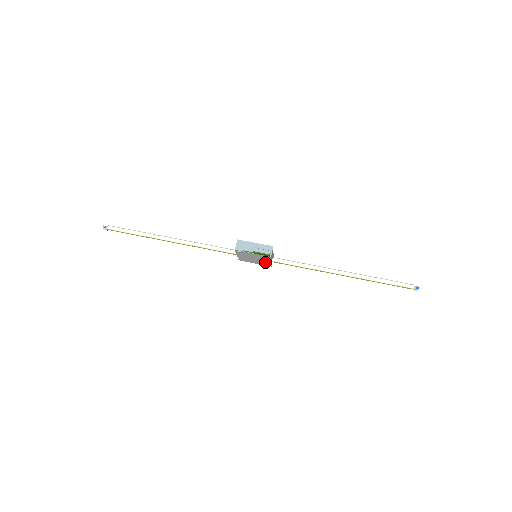
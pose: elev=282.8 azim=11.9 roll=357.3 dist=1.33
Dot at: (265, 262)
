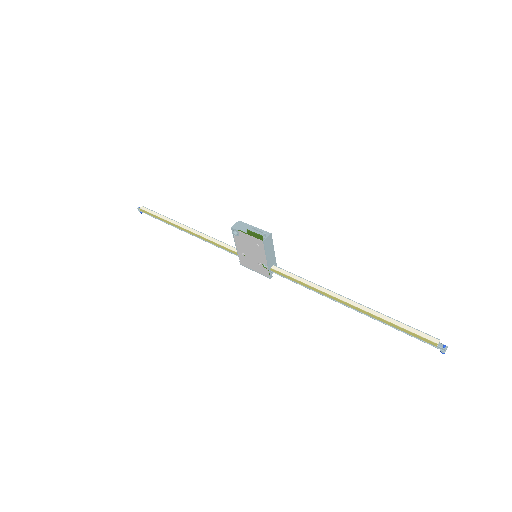
Dot at: (263, 266)
